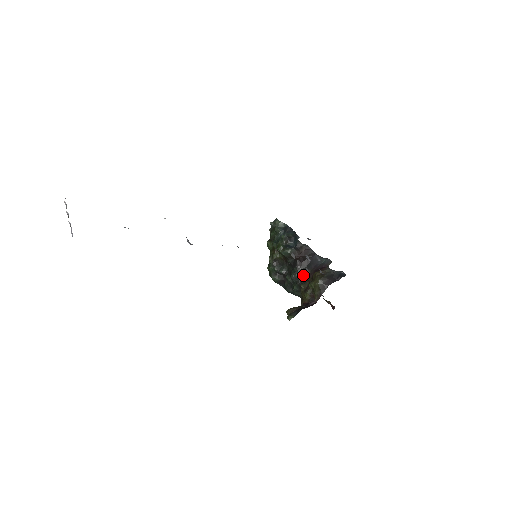
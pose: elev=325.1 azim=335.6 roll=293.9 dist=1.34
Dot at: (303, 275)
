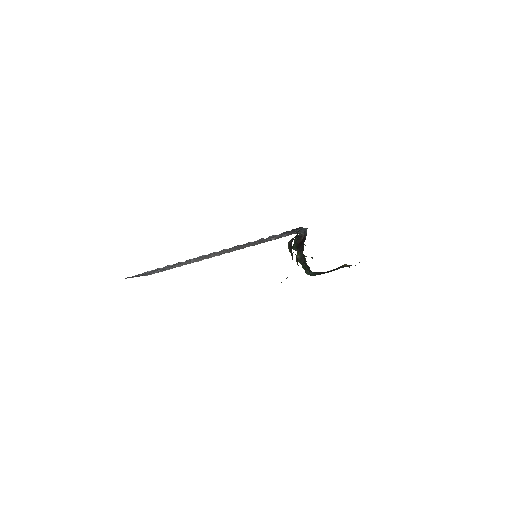
Dot at: (302, 253)
